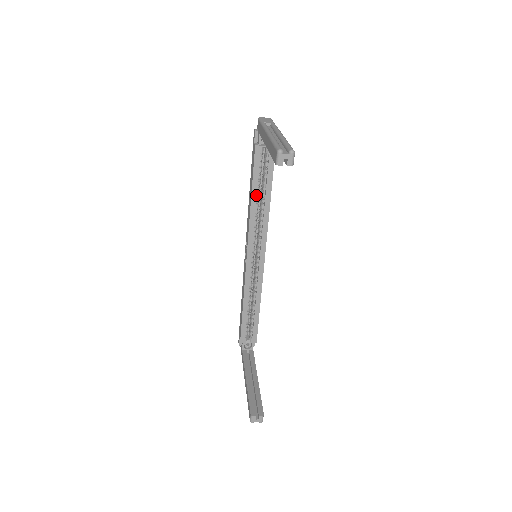
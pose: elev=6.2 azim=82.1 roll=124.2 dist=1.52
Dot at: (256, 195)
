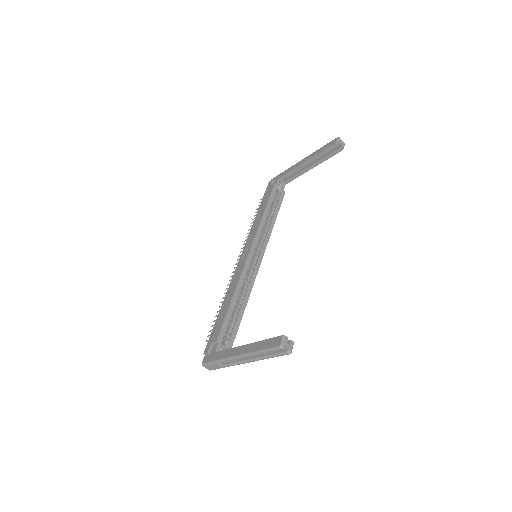
Dot at: (268, 212)
